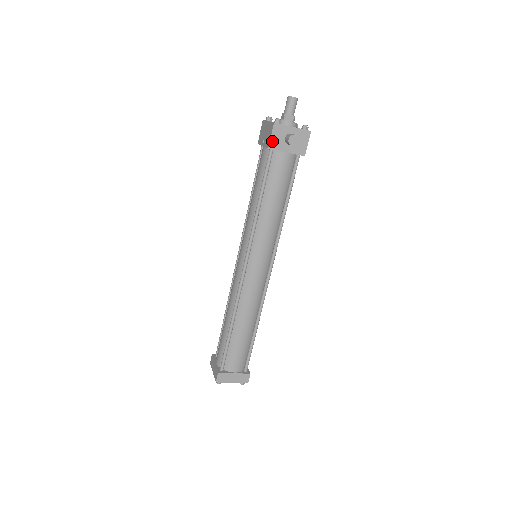
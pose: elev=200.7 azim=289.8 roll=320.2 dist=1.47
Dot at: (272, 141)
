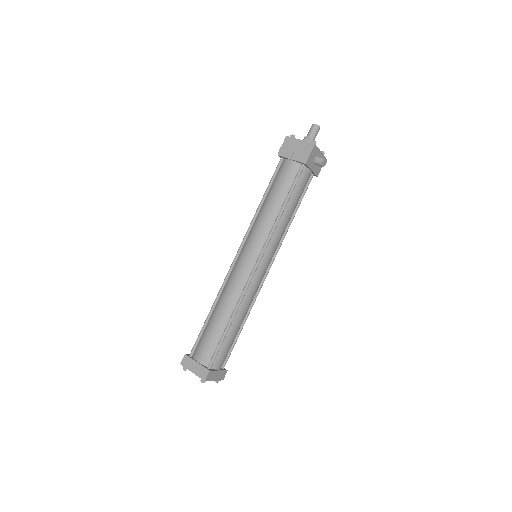
Dot at: (309, 158)
